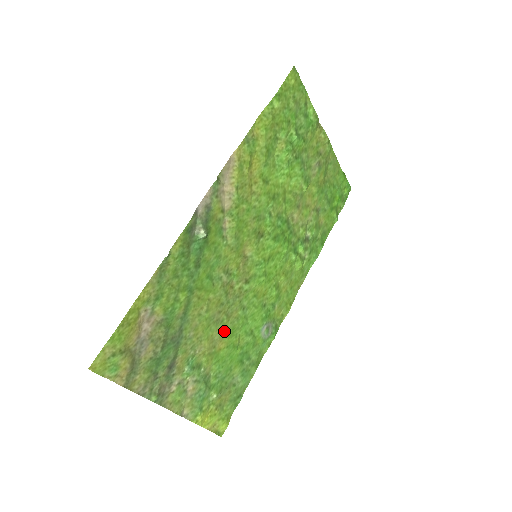
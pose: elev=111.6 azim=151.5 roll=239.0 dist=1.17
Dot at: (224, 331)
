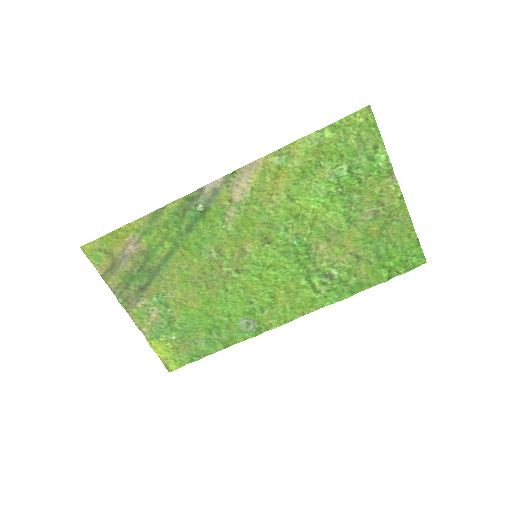
Dot at: (200, 295)
